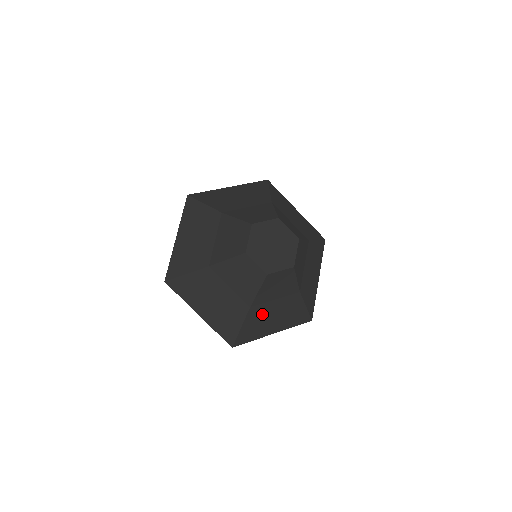
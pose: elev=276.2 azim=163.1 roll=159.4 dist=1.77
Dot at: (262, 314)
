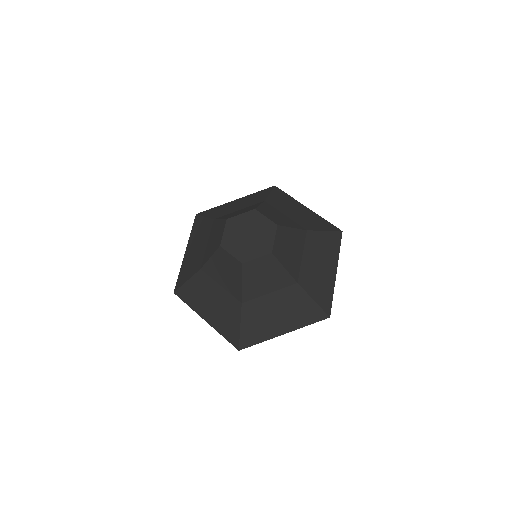
Dot at: (310, 275)
